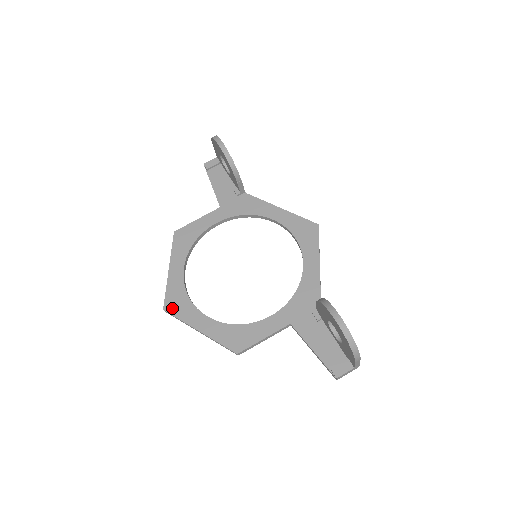
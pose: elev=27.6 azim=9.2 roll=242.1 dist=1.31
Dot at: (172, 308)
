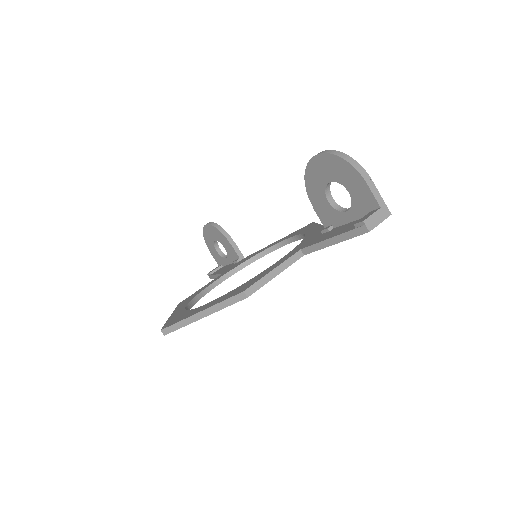
Dot at: (171, 323)
